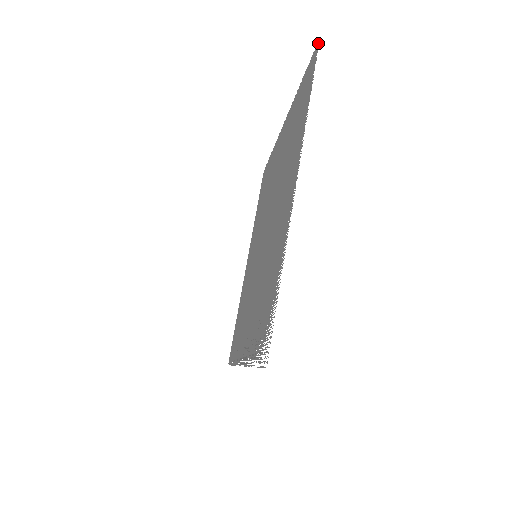
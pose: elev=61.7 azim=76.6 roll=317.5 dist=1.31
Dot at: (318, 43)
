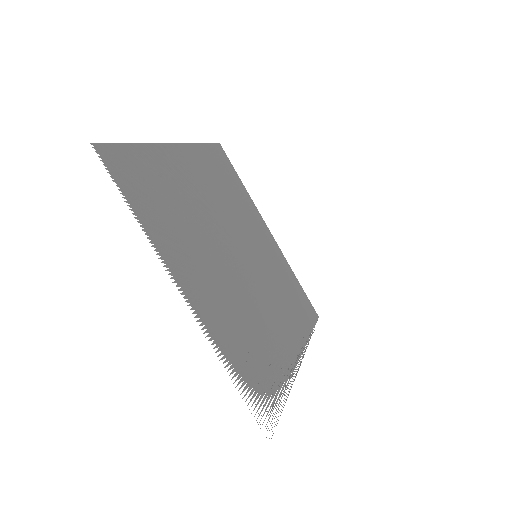
Dot at: (94, 146)
